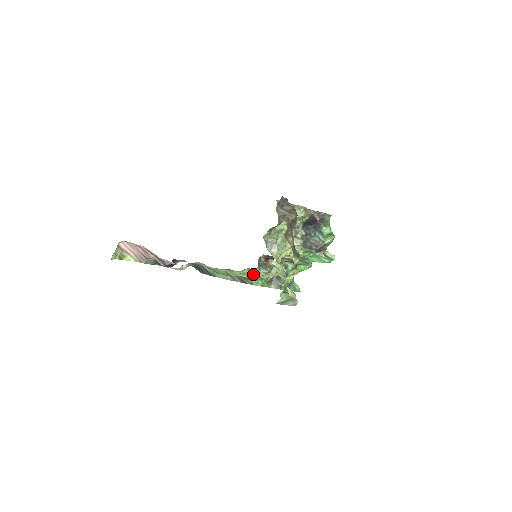
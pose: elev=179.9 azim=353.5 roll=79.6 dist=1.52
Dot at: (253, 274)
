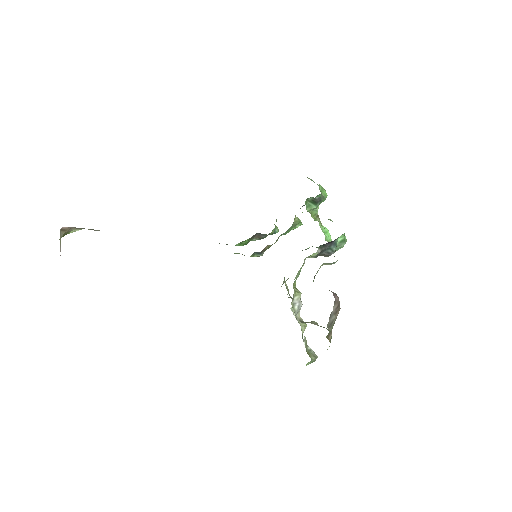
Dot at: occluded
